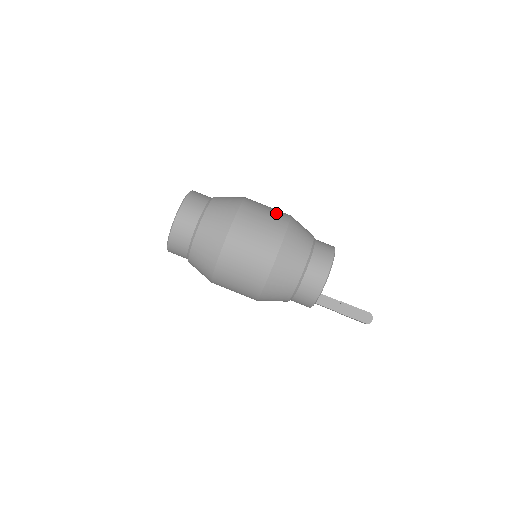
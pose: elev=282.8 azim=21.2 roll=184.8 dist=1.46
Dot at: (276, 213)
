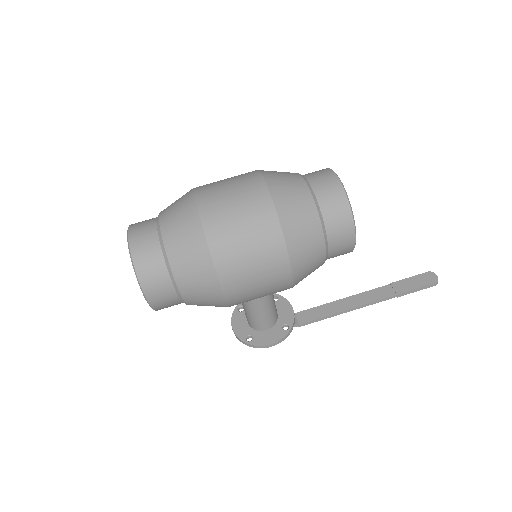
Dot at: occluded
